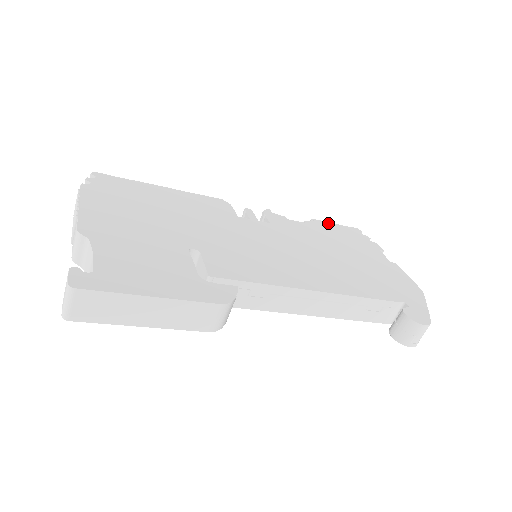
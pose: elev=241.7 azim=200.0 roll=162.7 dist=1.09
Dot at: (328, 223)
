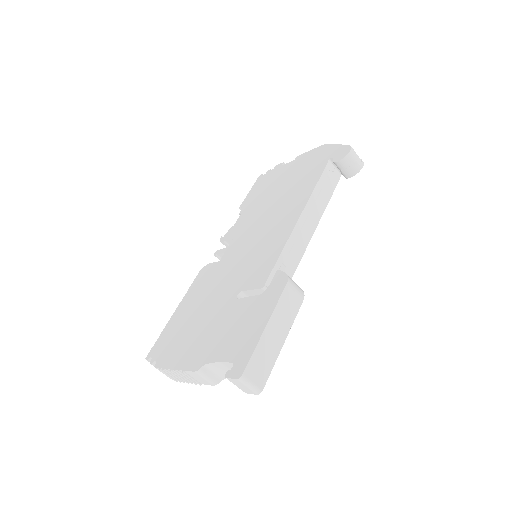
Dot at: (247, 197)
